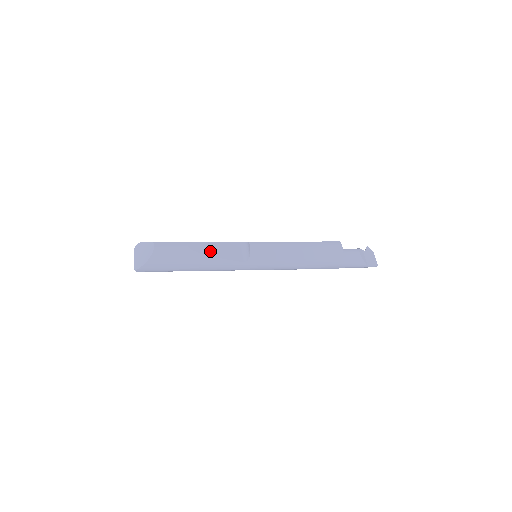
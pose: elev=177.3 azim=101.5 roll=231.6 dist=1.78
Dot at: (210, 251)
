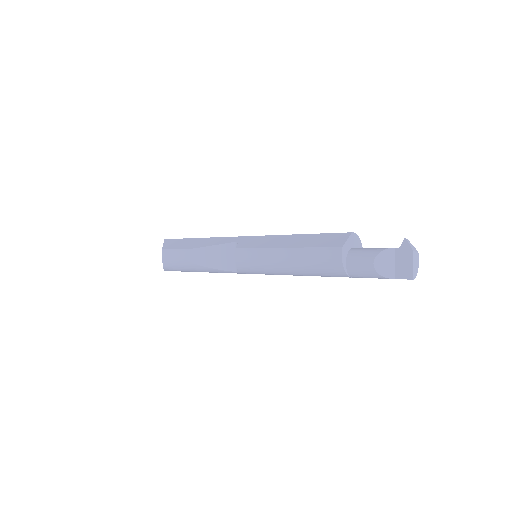
Dot at: (204, 260)
